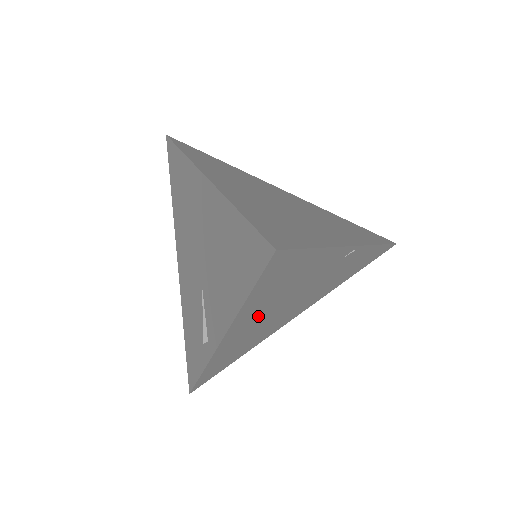
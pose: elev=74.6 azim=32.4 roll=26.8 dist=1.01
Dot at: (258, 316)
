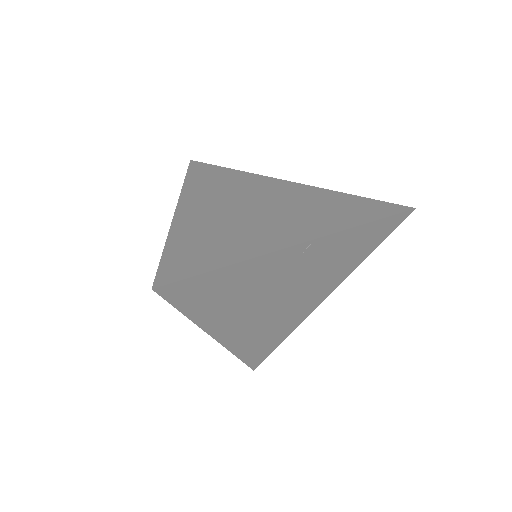
Dot at: (239, 316)
